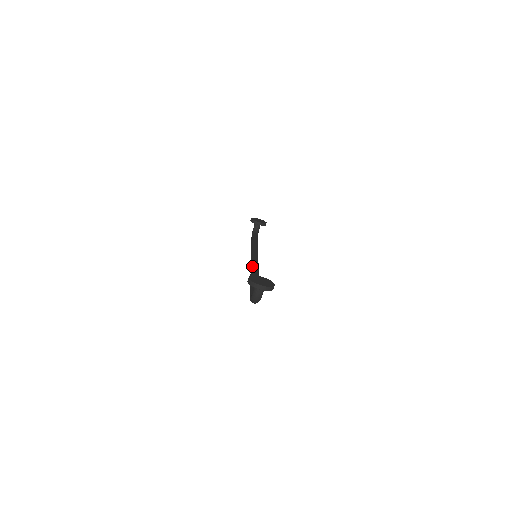
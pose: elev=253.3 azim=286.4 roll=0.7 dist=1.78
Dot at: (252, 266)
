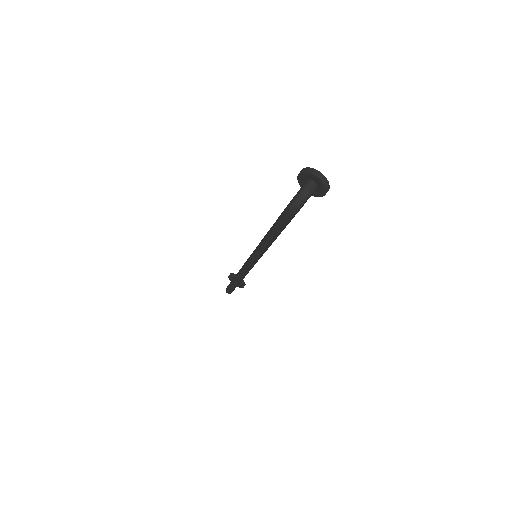
Dot at: occluded
